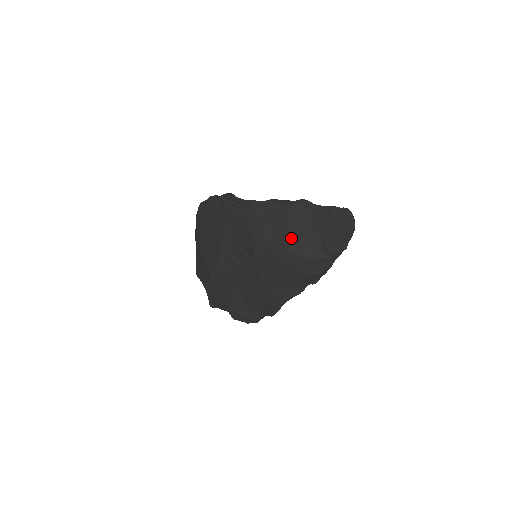
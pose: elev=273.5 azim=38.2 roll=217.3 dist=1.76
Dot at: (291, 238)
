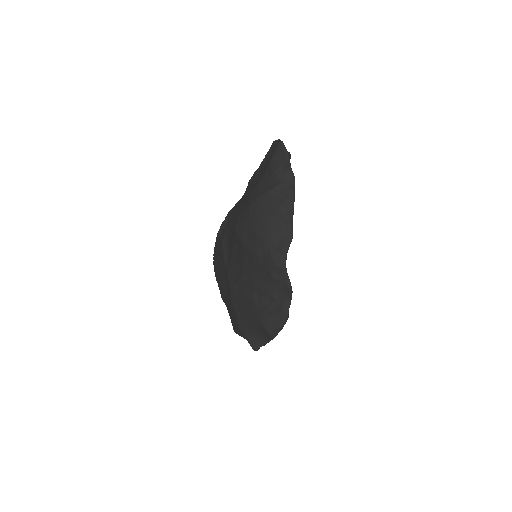
Dot at: (250, 195)
